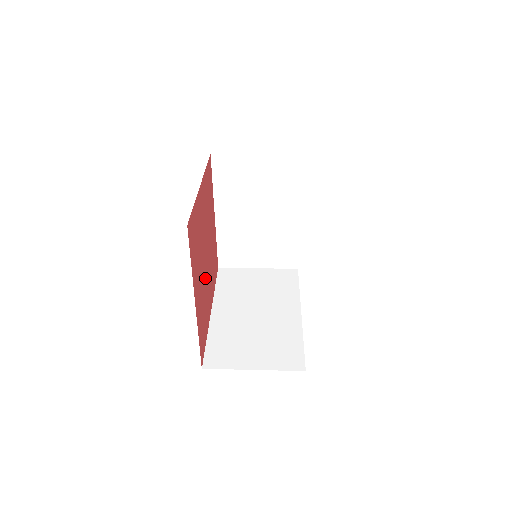
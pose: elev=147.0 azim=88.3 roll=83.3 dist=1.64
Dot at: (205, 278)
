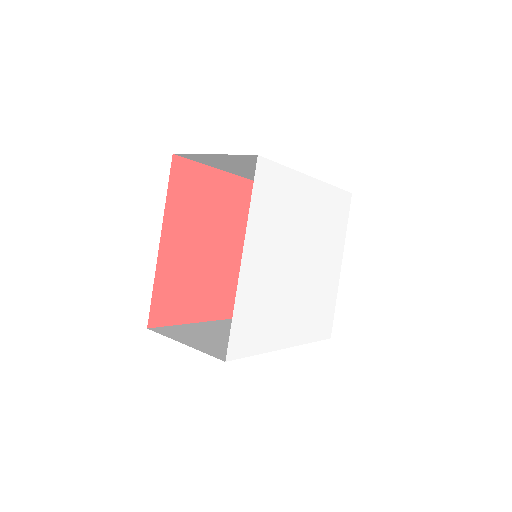
Dot at: (206, 264)
